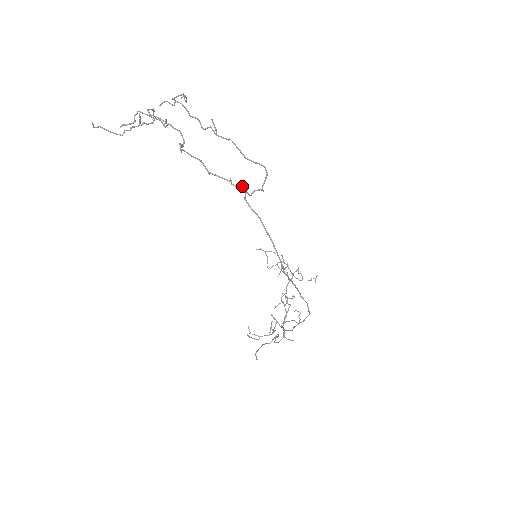
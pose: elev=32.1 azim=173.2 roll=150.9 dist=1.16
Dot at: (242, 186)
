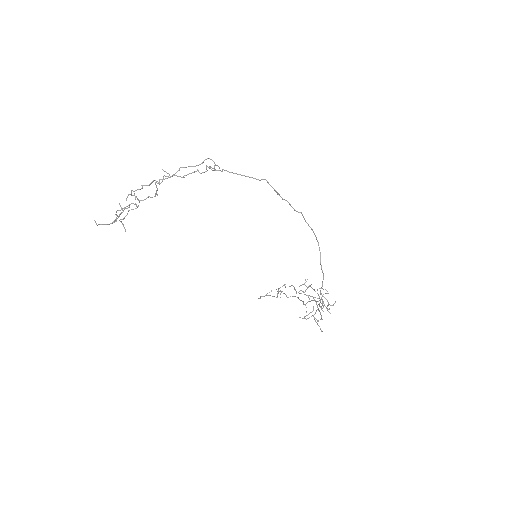
Dot at: (206, 166)
